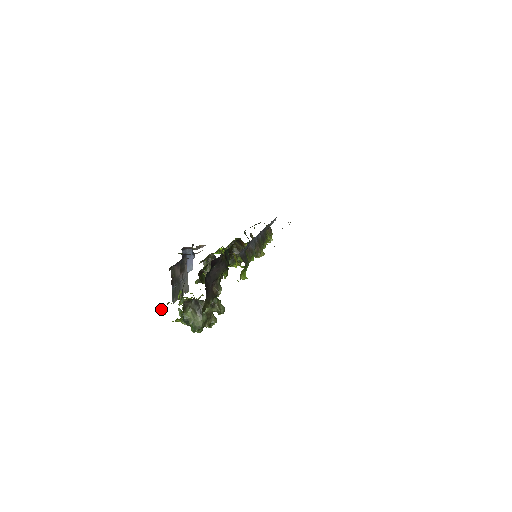
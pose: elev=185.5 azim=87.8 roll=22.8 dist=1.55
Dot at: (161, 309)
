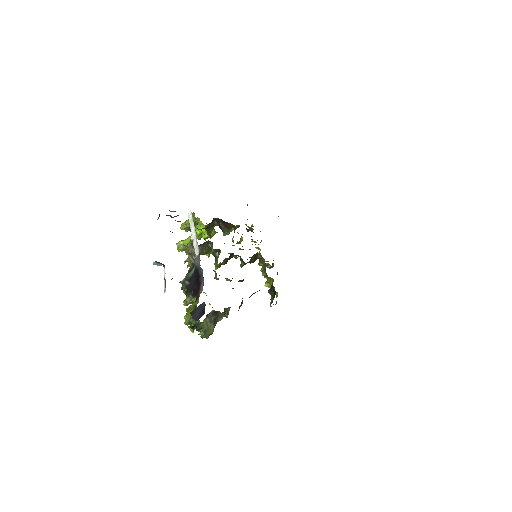
Dot at: (191, 326)
